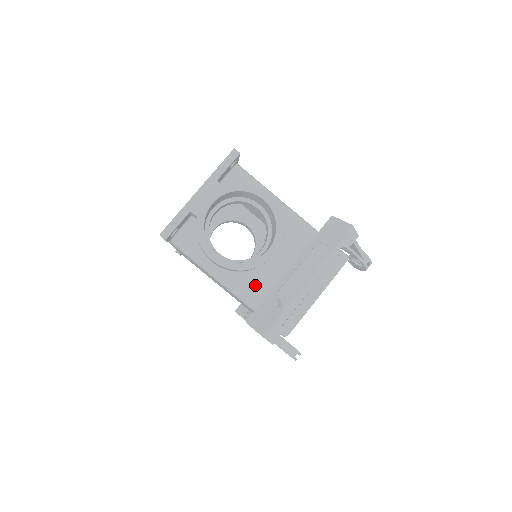
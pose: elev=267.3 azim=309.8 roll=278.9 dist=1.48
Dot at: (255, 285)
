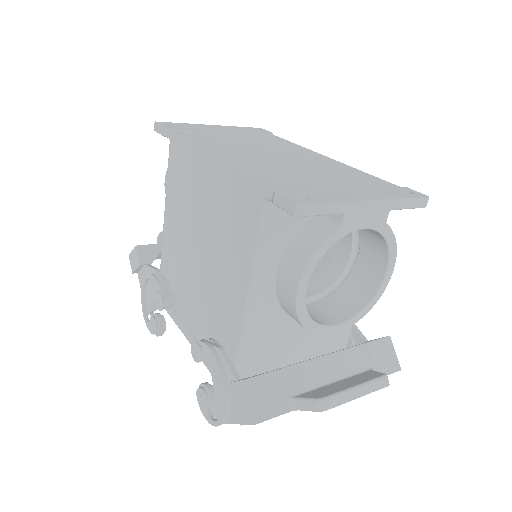
Dot at: (275, 332)
